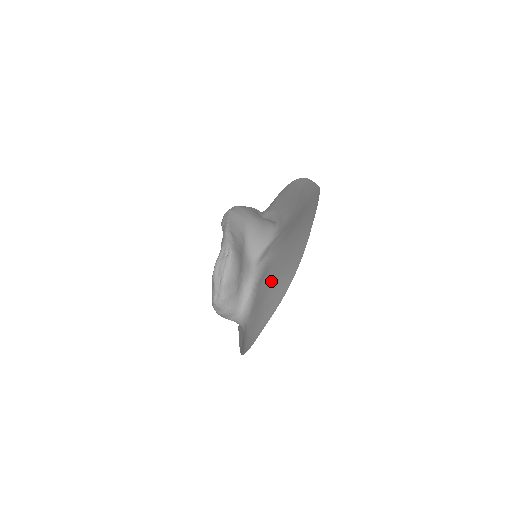
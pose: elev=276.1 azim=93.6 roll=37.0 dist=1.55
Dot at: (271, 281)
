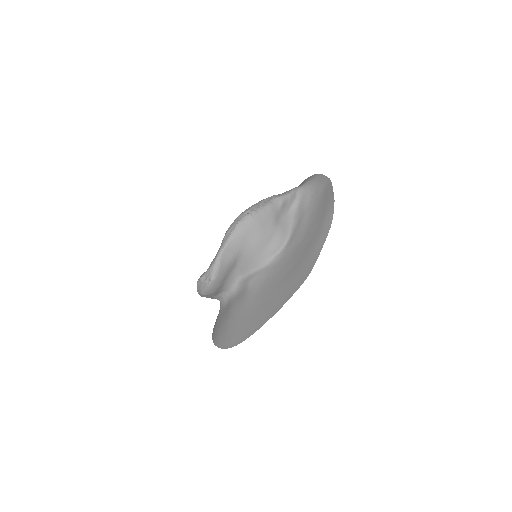
Dot at: (231, 319)
